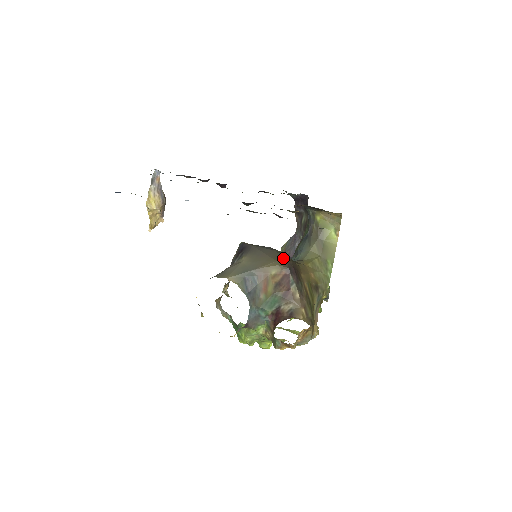
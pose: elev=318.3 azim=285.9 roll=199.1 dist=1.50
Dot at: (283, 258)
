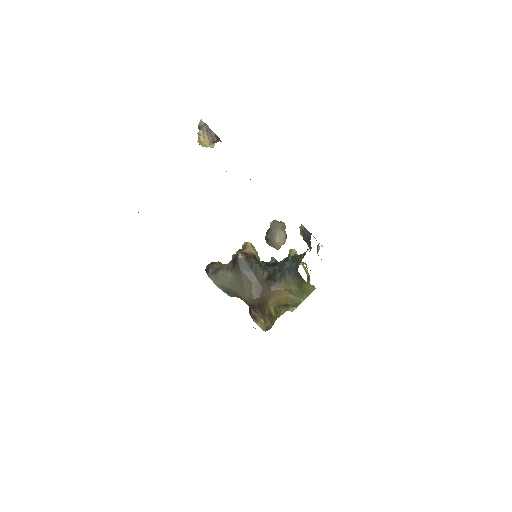
Dot at: (252, 296)
